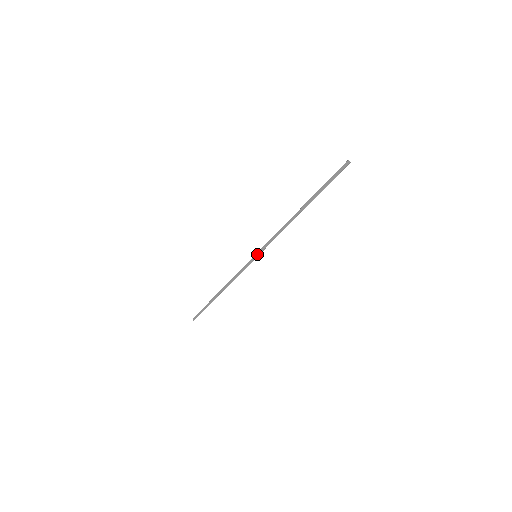
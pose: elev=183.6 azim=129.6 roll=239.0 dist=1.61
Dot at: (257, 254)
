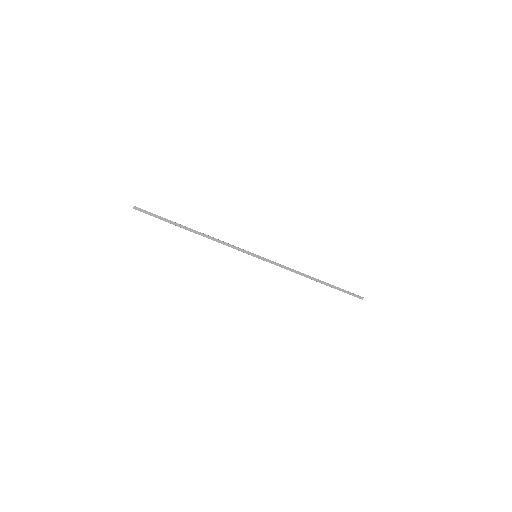
Dot at: (259, 257)
